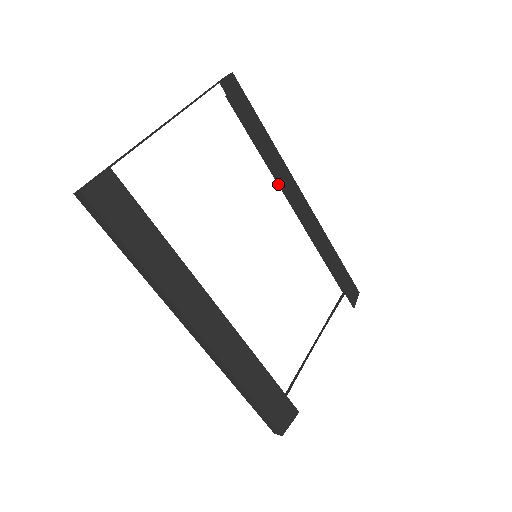
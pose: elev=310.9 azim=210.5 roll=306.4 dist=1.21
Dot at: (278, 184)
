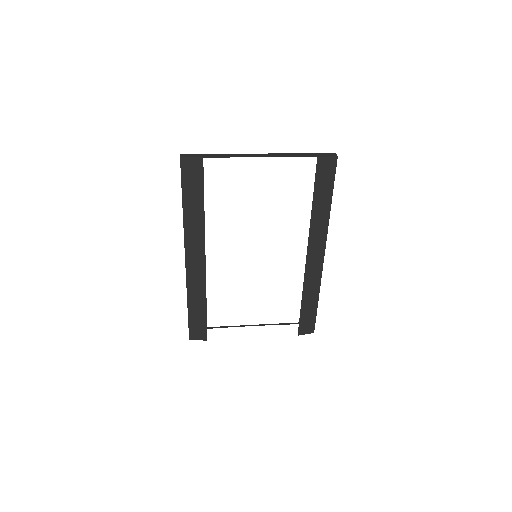
Dot at: occluded
